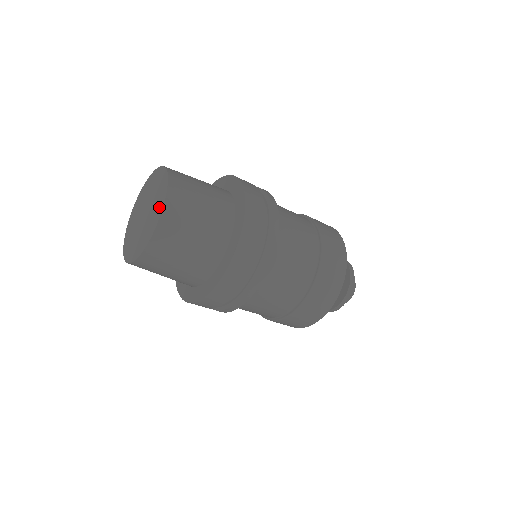
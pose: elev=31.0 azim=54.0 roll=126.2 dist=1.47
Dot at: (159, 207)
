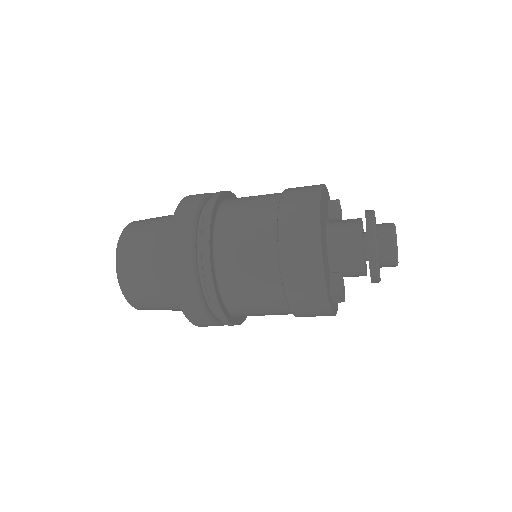
Dot at: occluded
